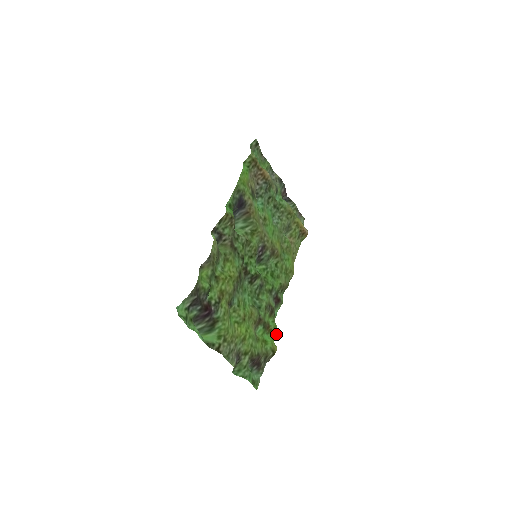
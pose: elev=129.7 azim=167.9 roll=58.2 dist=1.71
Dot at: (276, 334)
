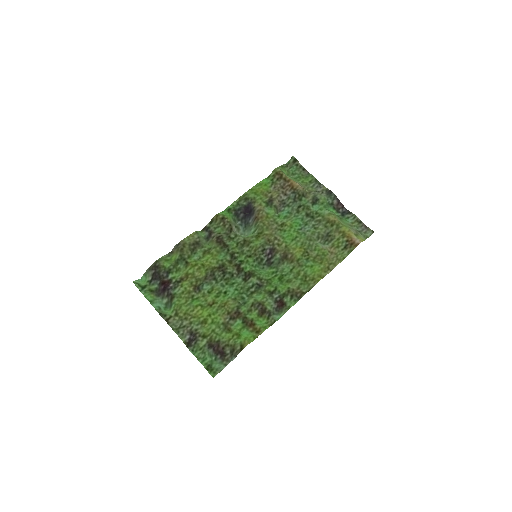
Dot at: (260, 334)
